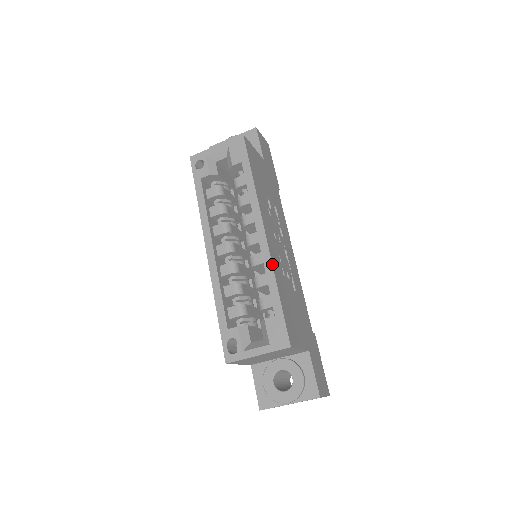
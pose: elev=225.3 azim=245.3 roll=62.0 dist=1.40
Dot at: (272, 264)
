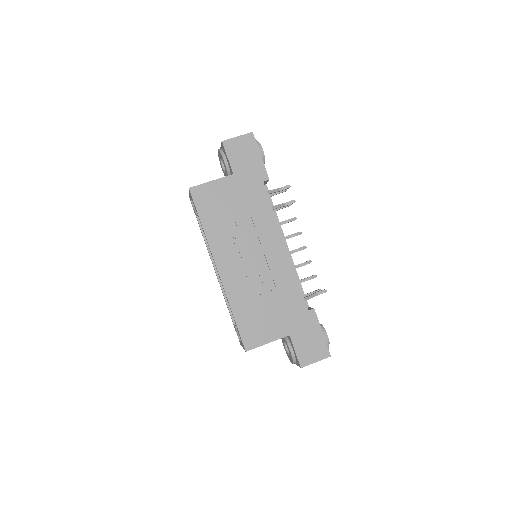
Dot at: (226, 294)
